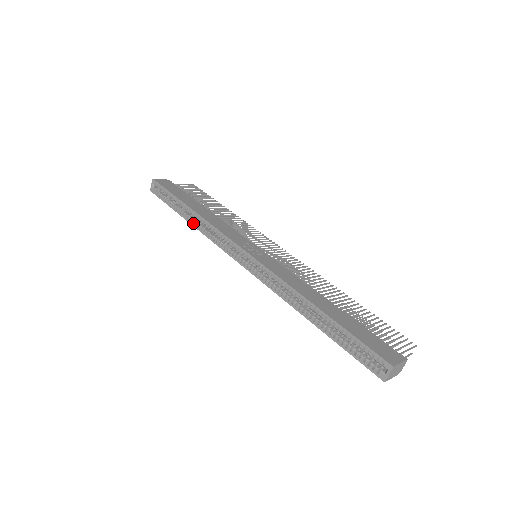
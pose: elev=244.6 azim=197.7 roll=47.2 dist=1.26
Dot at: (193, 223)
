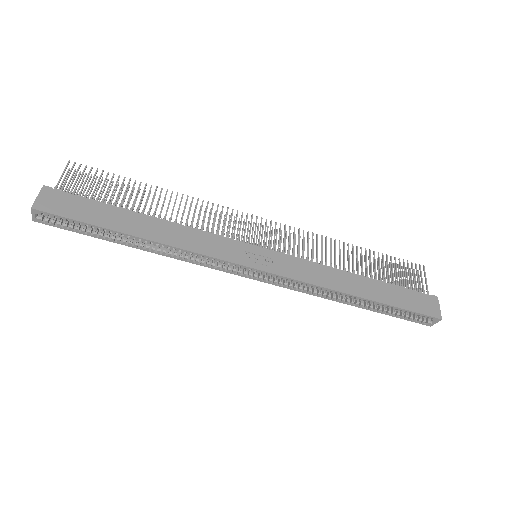
Dot at: (153, 251)
